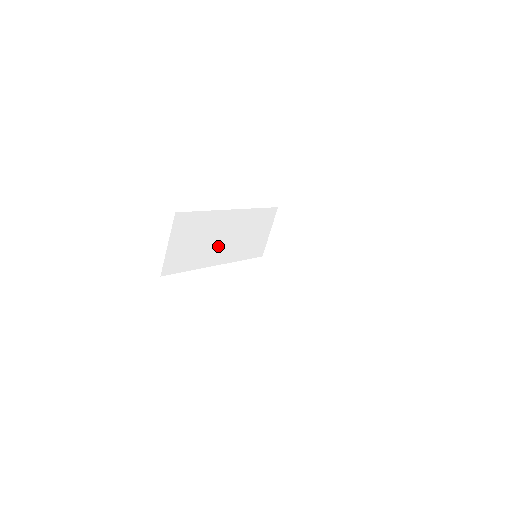
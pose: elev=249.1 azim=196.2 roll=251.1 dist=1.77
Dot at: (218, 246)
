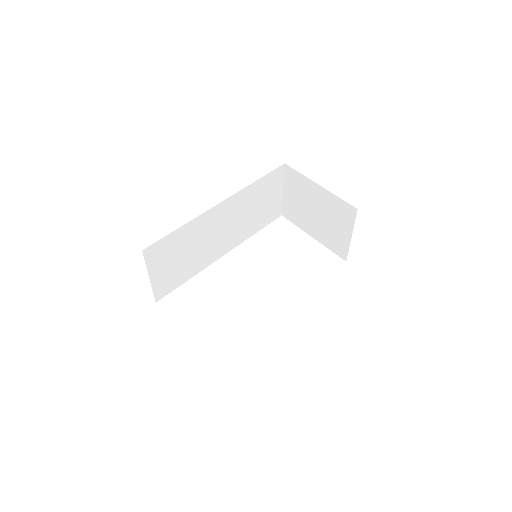
Dot at: (216, 241)
